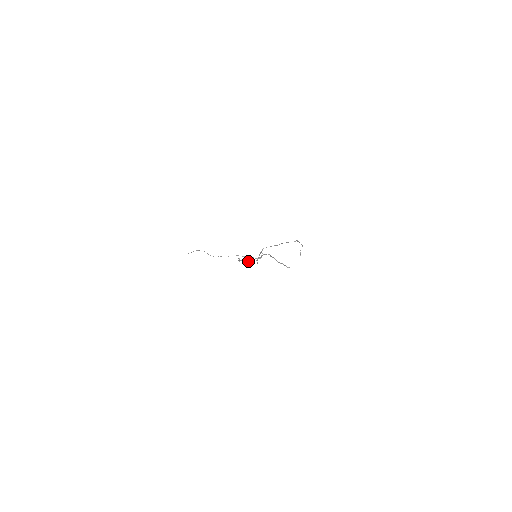
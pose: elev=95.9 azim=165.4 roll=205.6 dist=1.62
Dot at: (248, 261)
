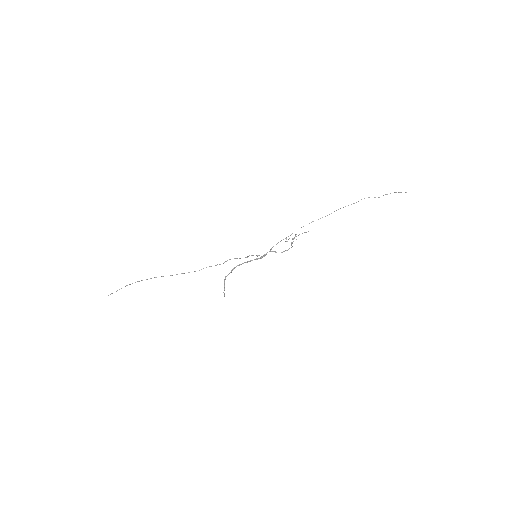
Dot at: (292, 242)
